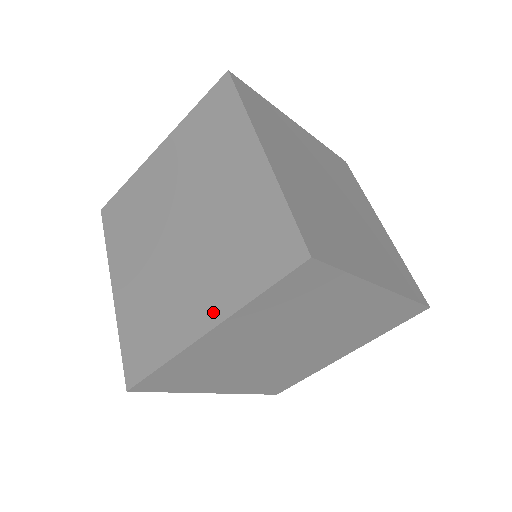
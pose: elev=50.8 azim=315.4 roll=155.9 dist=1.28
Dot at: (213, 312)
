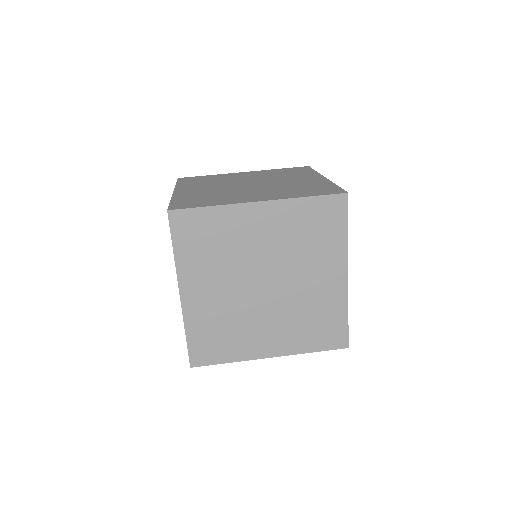
Dot at: occluded
